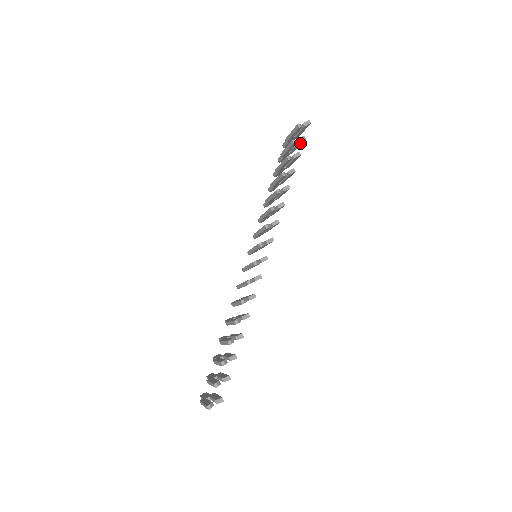
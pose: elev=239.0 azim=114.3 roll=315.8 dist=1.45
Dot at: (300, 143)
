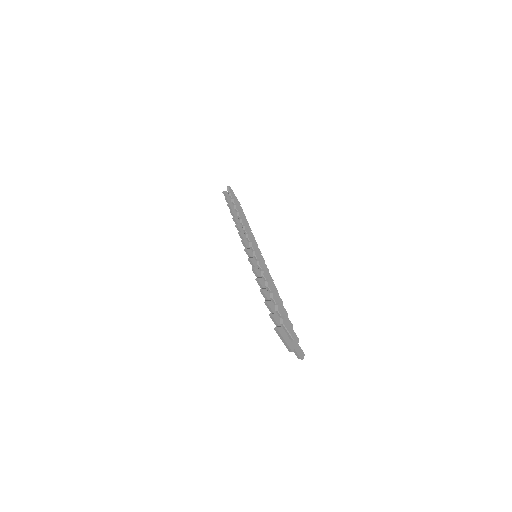
Dot at: occluded
